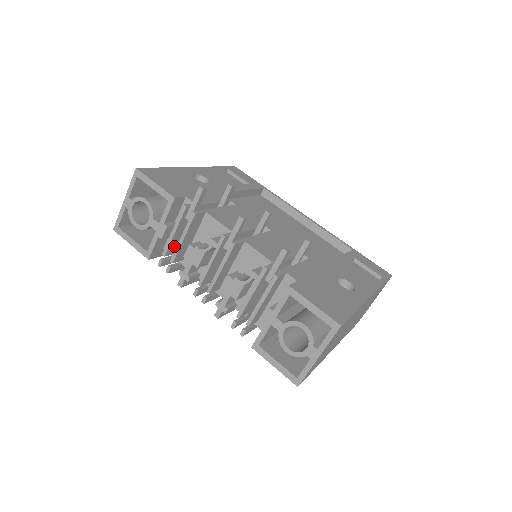
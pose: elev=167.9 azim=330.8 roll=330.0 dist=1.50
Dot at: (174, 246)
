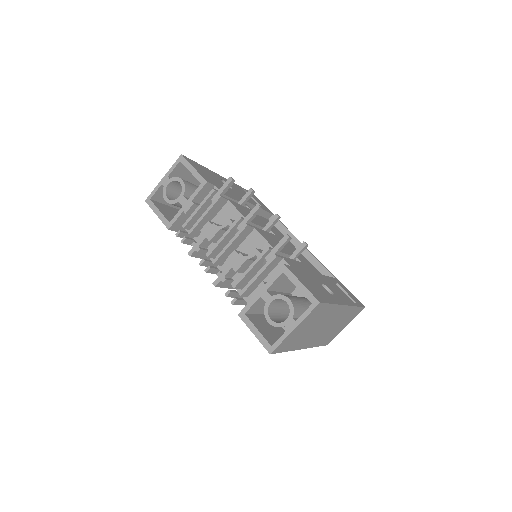
Dot at: (193, 223)
